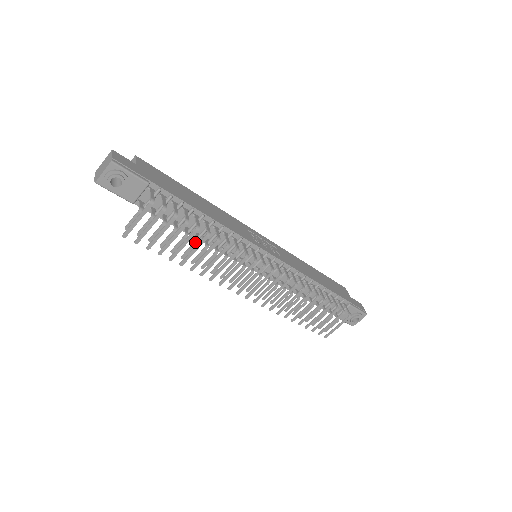
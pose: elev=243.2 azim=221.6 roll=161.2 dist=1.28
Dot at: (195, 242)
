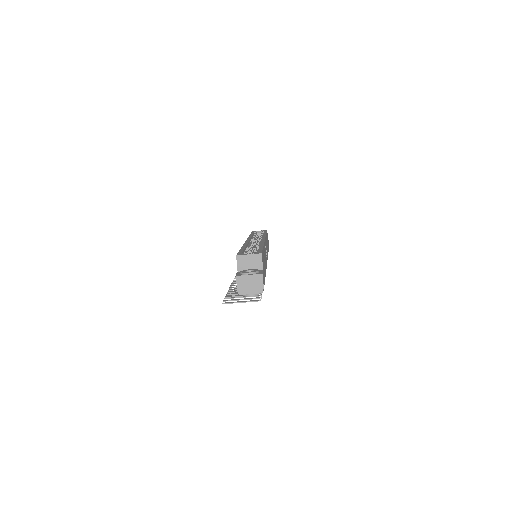
Dot at: occluded
